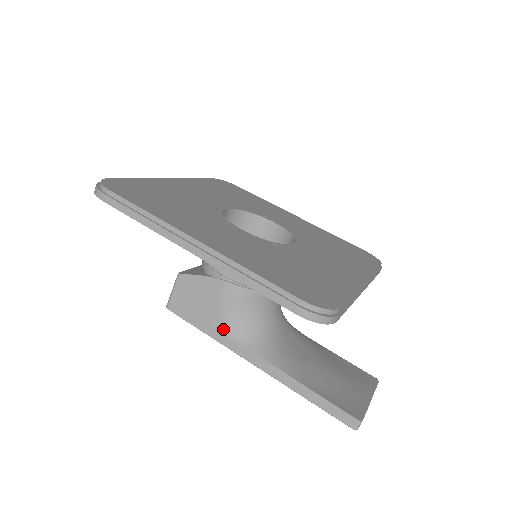
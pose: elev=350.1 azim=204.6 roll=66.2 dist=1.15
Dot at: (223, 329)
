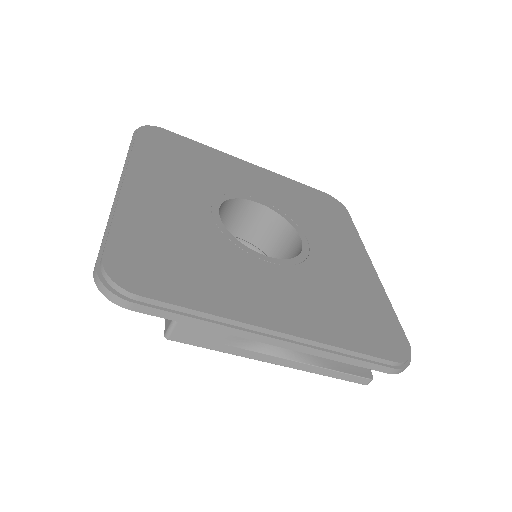
Dot at: (242, 345)
